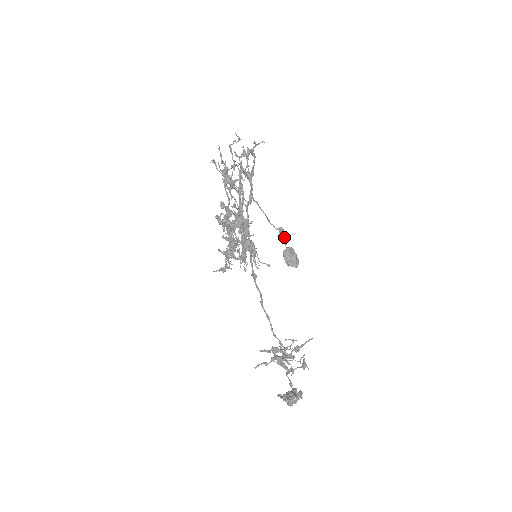
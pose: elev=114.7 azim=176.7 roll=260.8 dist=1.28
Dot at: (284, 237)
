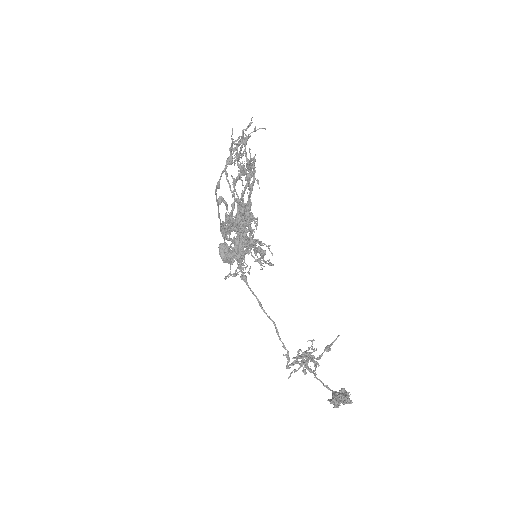
Dot at: (223, 232)
